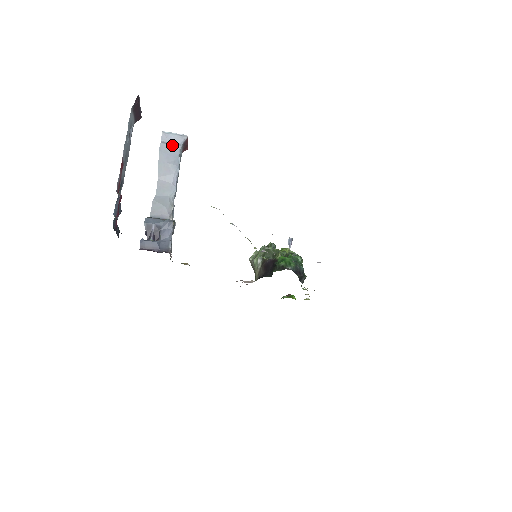
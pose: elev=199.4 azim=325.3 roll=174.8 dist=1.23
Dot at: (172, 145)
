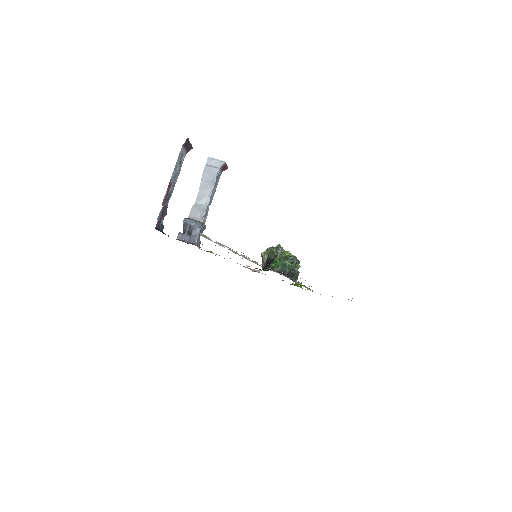
Dot at: (213, 168)
